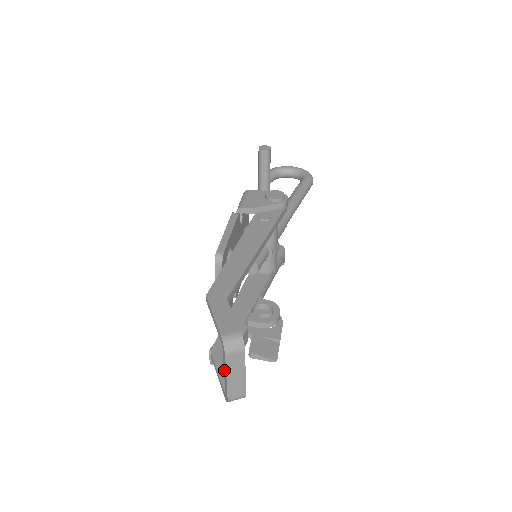
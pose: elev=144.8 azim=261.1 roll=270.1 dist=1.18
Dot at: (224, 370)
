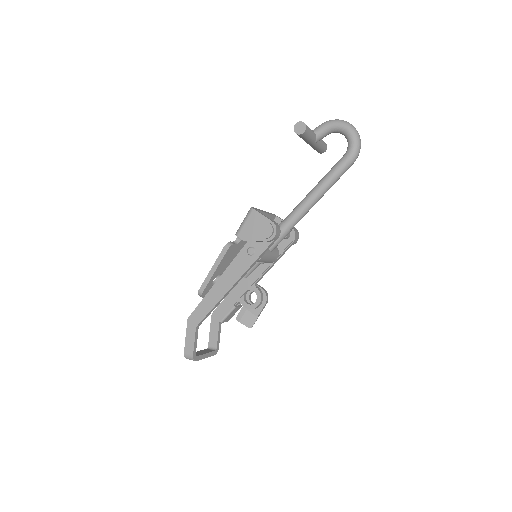
Dot at: occluded
